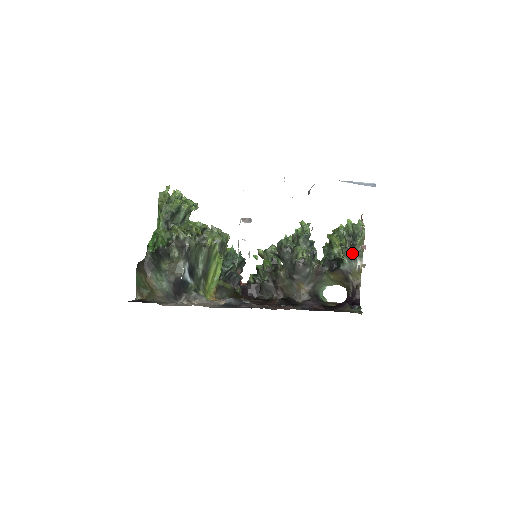
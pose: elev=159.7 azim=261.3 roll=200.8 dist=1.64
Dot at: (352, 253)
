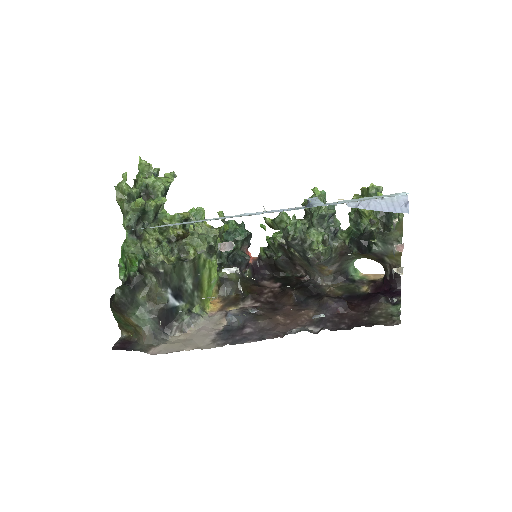
Dot at: (386, 237)
